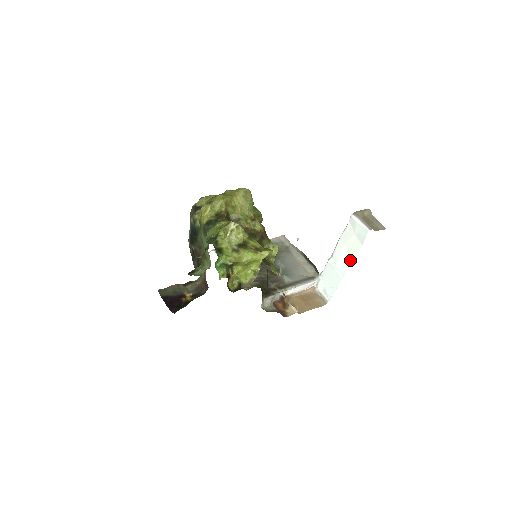
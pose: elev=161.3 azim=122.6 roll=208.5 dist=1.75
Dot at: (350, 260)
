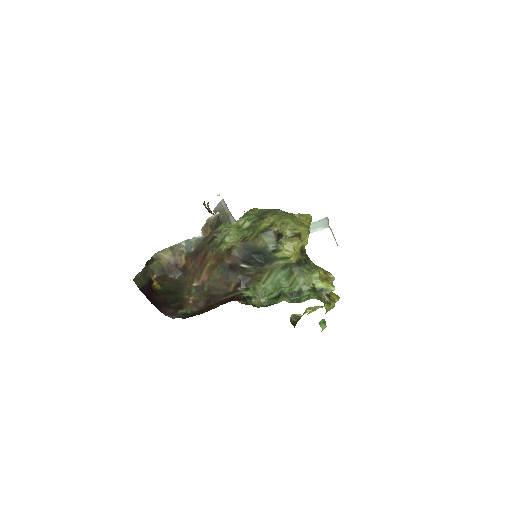
Dot at: occluded
